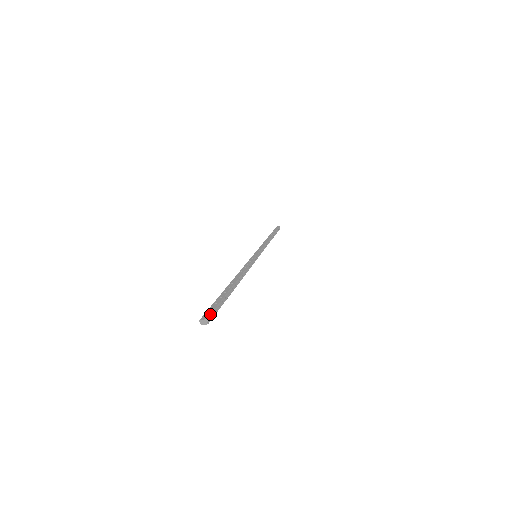
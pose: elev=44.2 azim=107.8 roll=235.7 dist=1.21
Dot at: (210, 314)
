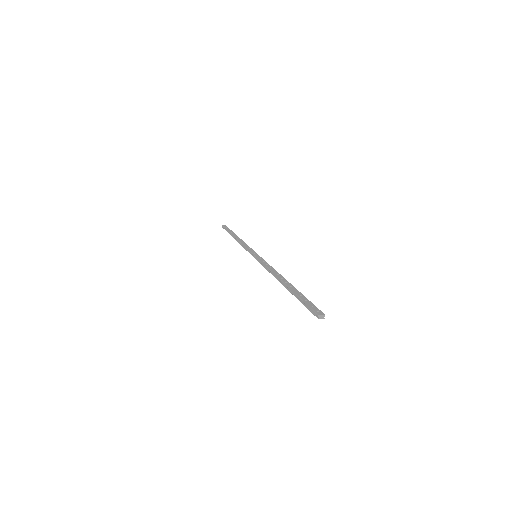
Dot at: occluded
